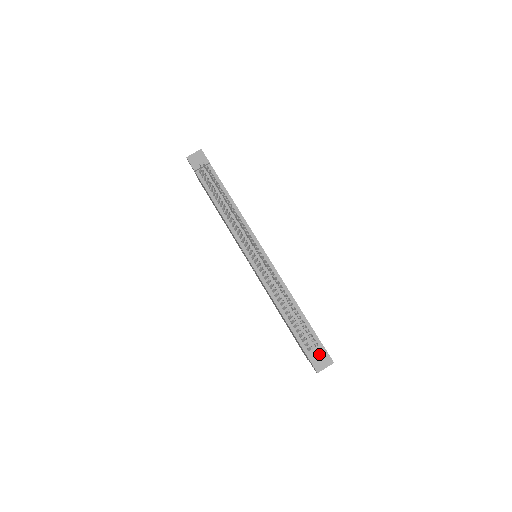
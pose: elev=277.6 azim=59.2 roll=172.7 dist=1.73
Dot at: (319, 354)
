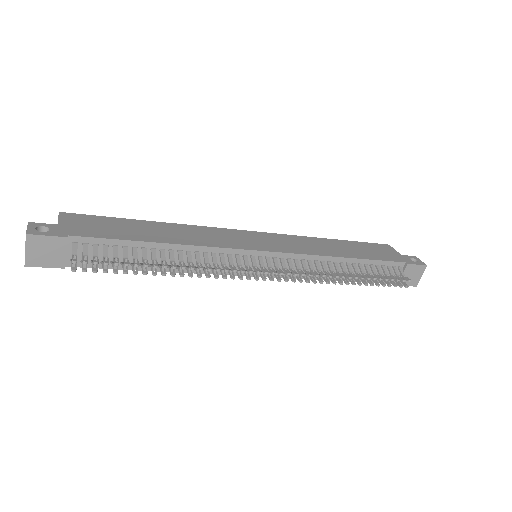
Dot at: (408, 274)
